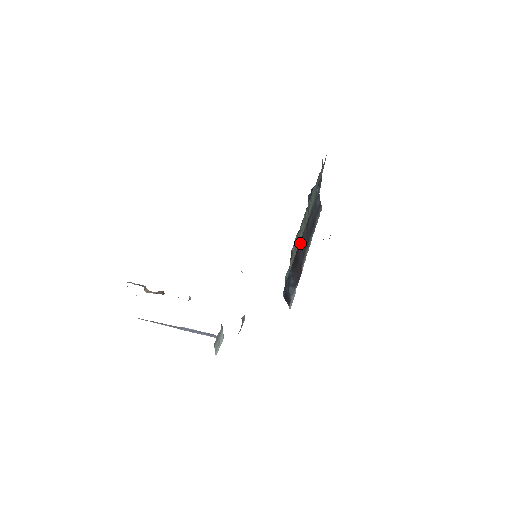
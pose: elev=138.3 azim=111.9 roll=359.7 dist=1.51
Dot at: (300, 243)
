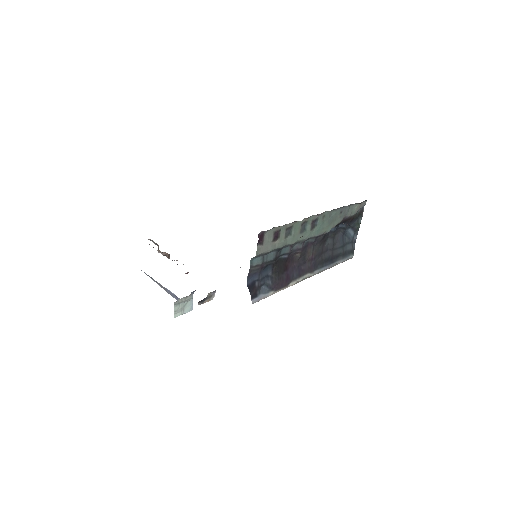
Dot at: (298, 258)
